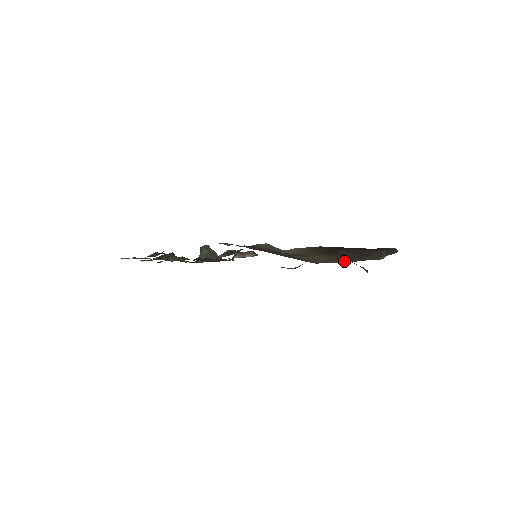
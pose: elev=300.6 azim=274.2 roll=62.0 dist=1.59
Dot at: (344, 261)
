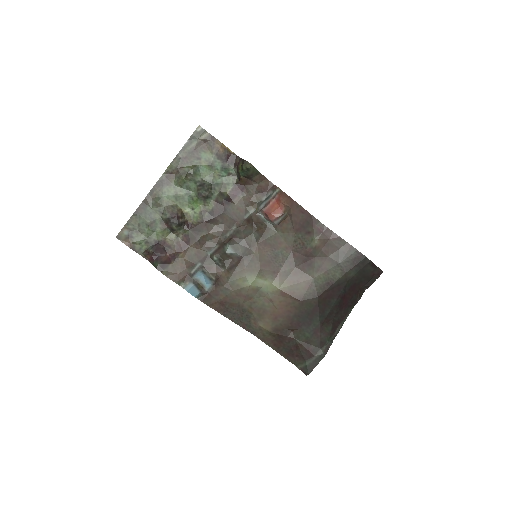
Dot at: (273, 348)
